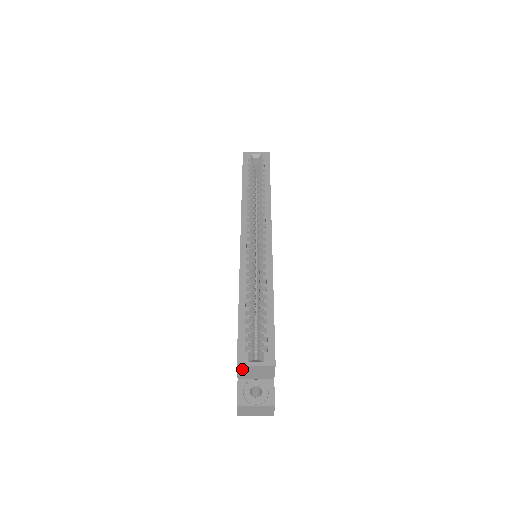
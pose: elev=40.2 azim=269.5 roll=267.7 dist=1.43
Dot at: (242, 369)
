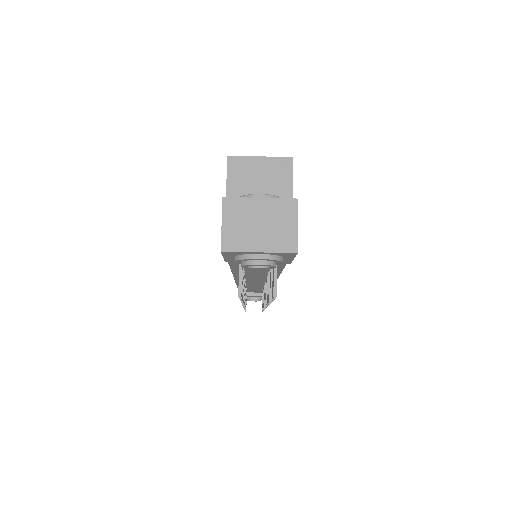
Dot at: (235, 171)
